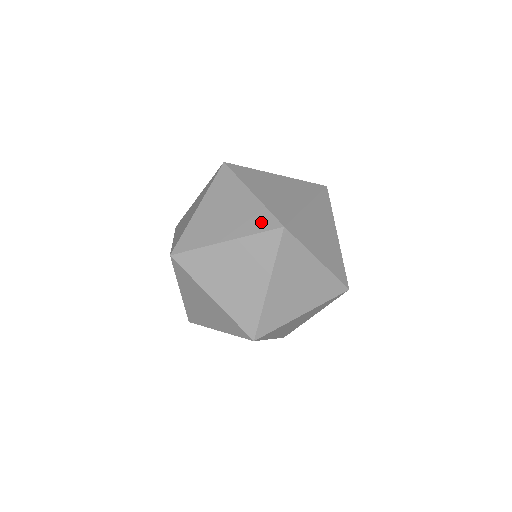
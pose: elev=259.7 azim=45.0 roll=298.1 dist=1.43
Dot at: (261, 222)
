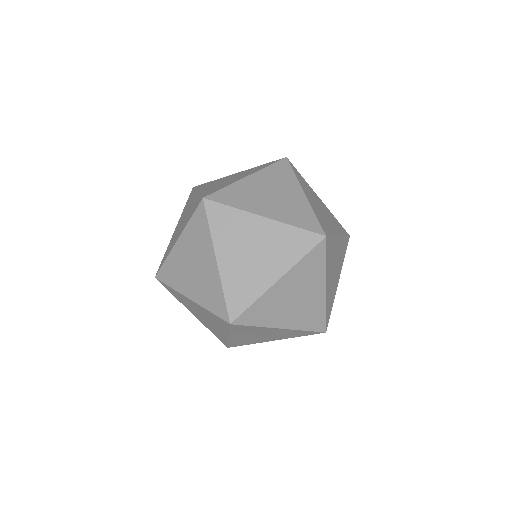
Dot at: occluded
